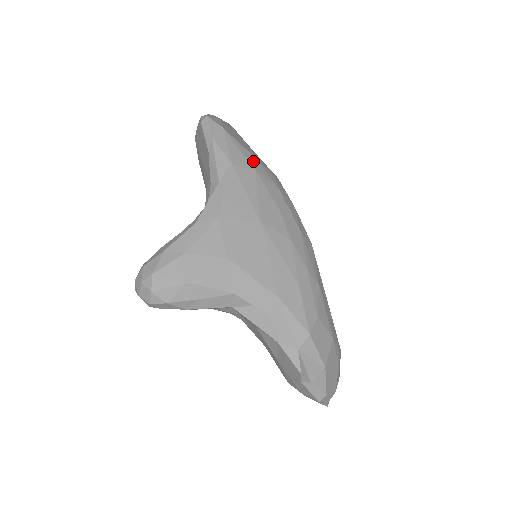
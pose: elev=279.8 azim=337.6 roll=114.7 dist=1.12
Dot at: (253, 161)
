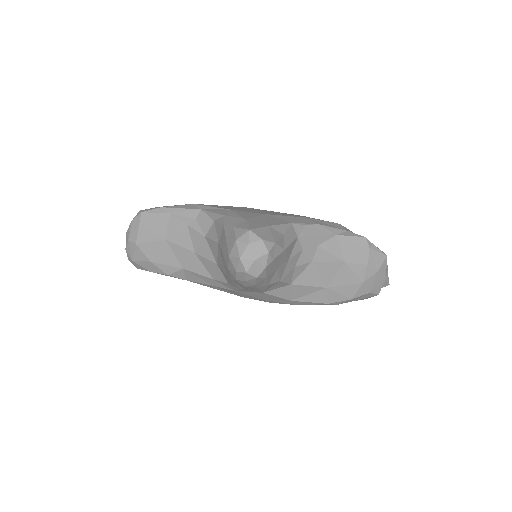
Dot at: occluded
